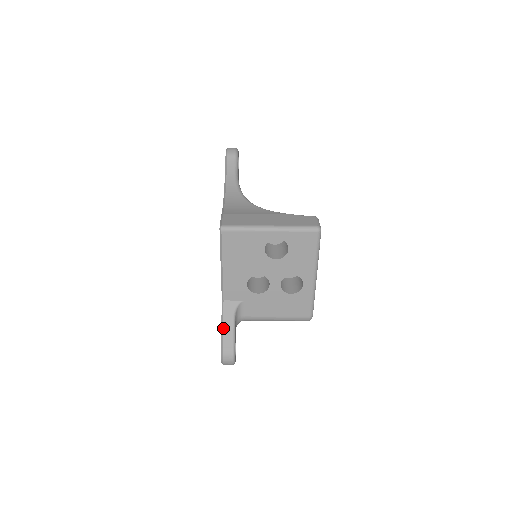
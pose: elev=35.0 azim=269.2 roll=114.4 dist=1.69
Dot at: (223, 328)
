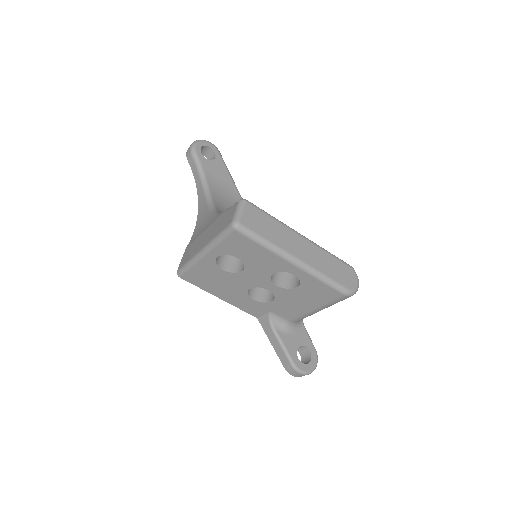
Dot at: occluded
